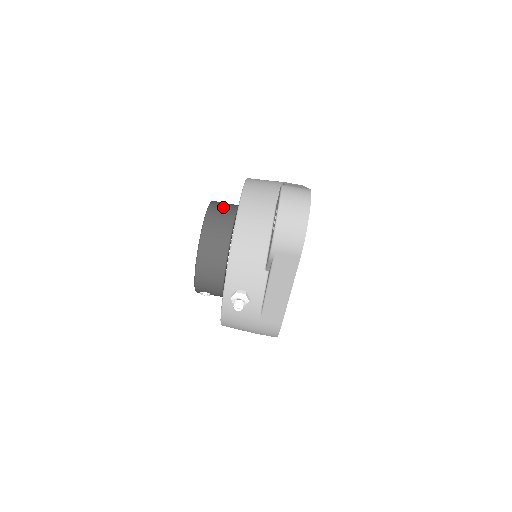
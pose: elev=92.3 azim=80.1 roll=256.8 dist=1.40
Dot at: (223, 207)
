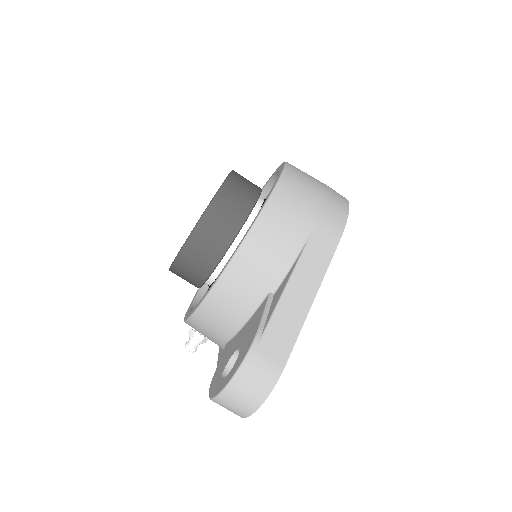
Dot at: (222, 222)
